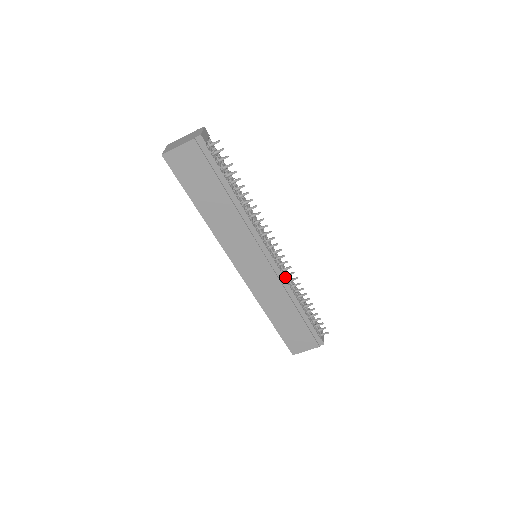
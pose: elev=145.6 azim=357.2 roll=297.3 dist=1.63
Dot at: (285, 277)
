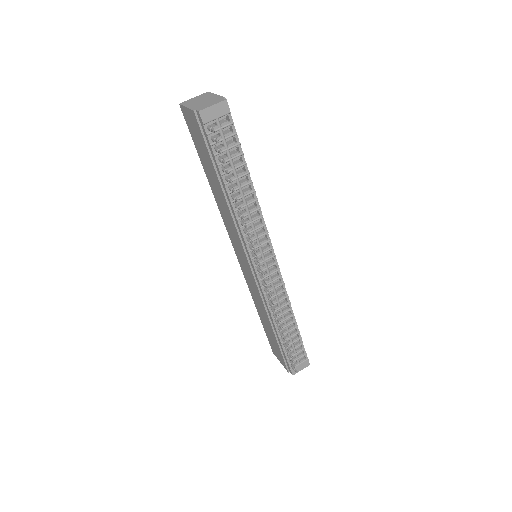
Dot at: occluded
